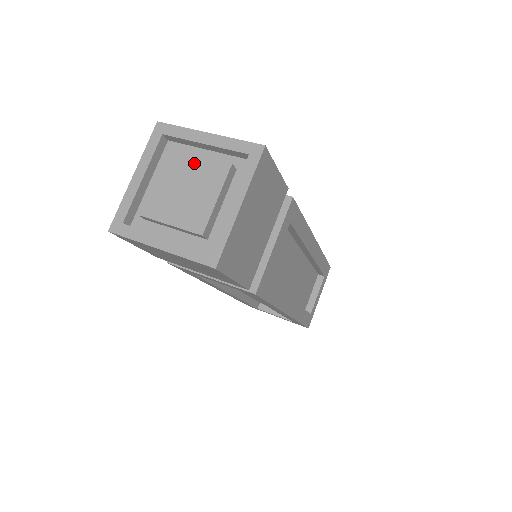
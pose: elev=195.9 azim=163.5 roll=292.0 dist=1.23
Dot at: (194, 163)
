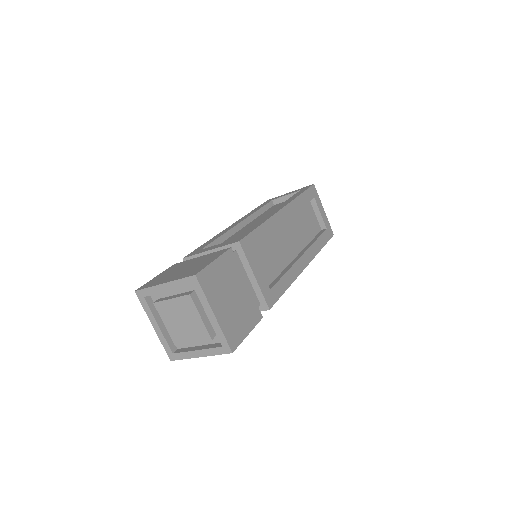
Dot at: (173, 304)
